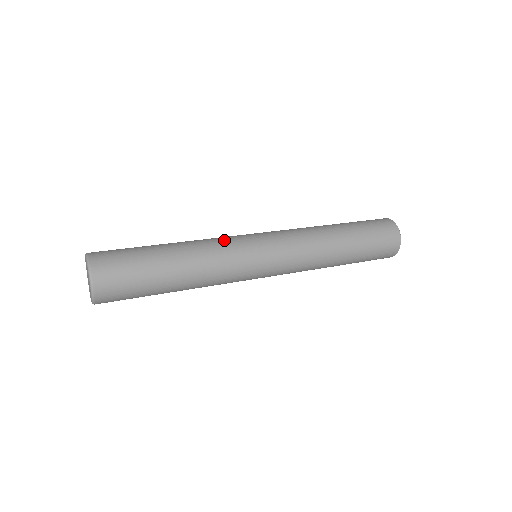
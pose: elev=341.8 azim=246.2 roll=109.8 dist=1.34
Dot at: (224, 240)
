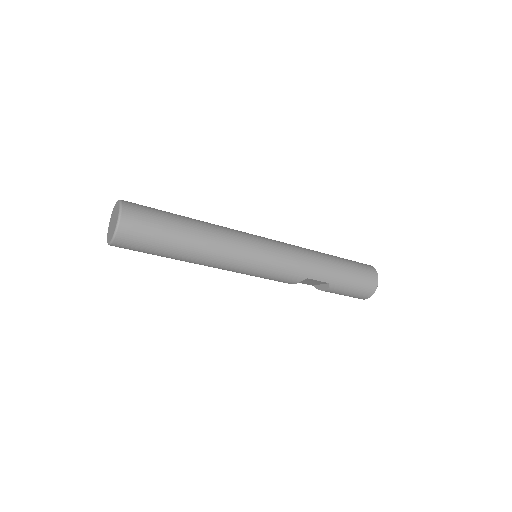
Dot at: occluded
